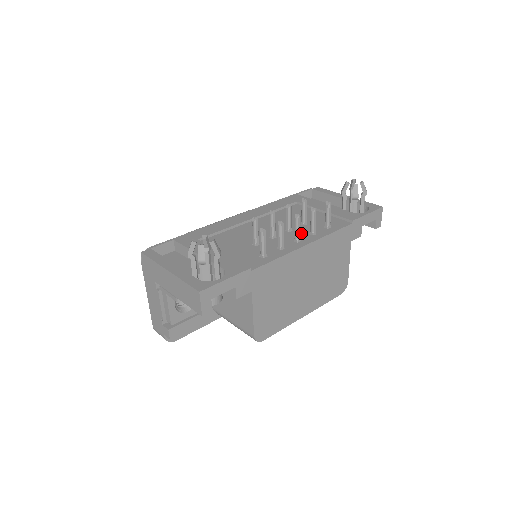
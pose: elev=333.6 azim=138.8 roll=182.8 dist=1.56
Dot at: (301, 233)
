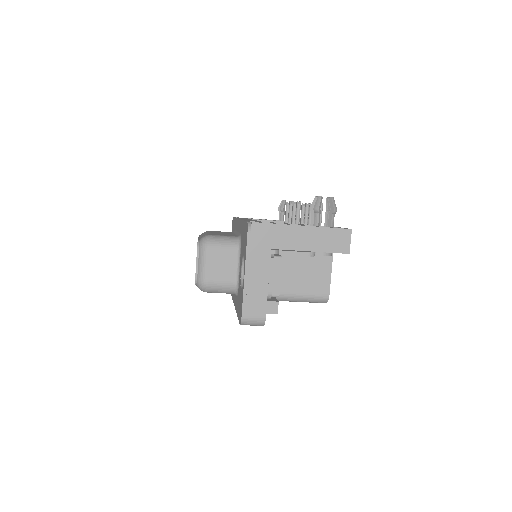
Dot at: occluded
